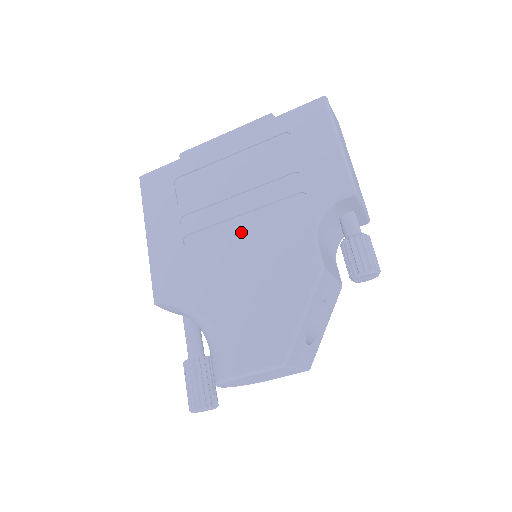
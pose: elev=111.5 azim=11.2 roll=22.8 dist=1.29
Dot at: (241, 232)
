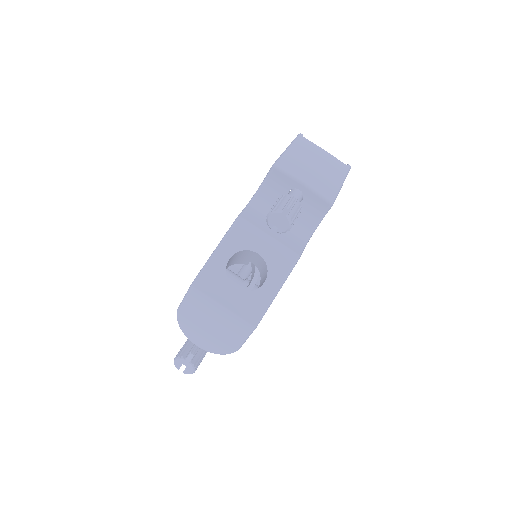
Dot at: occluded
